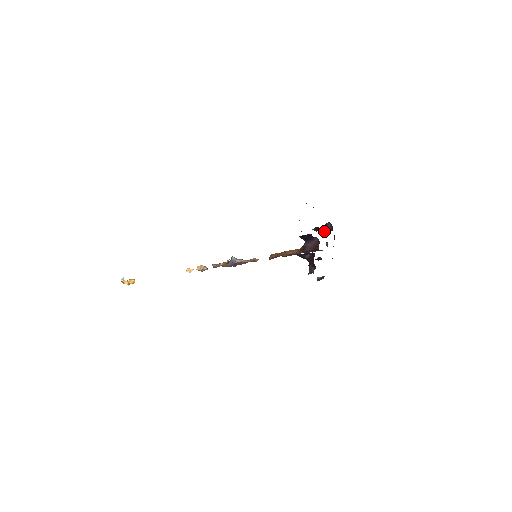
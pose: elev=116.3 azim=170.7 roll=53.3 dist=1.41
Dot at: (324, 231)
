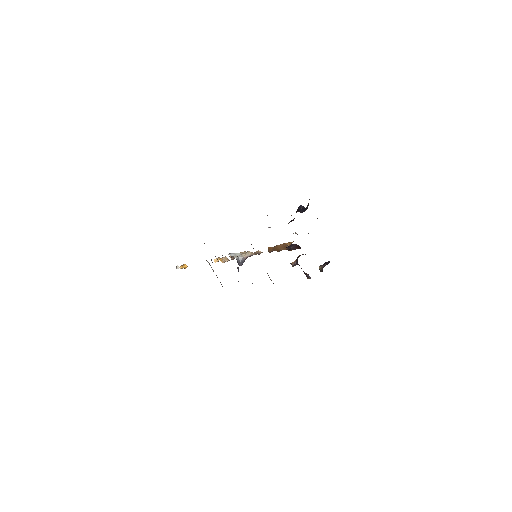
Dot at: (301, 211)
